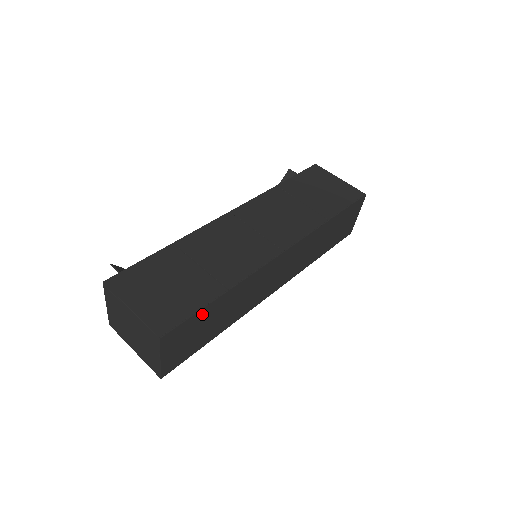
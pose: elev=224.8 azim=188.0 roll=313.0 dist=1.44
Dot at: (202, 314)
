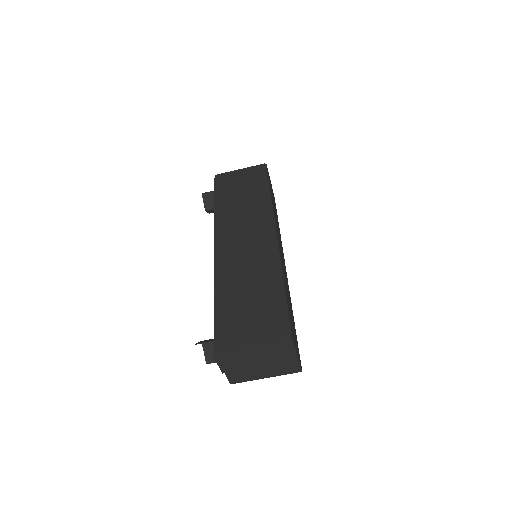
Dot at: (288, 306)
